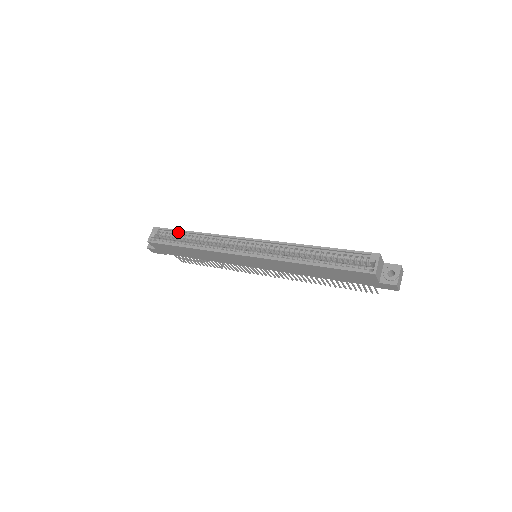
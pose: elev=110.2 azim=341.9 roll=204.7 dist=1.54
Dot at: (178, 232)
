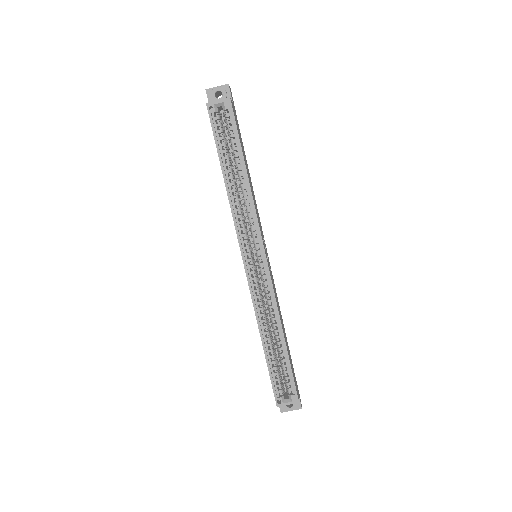
Dot at: (238, 144)
